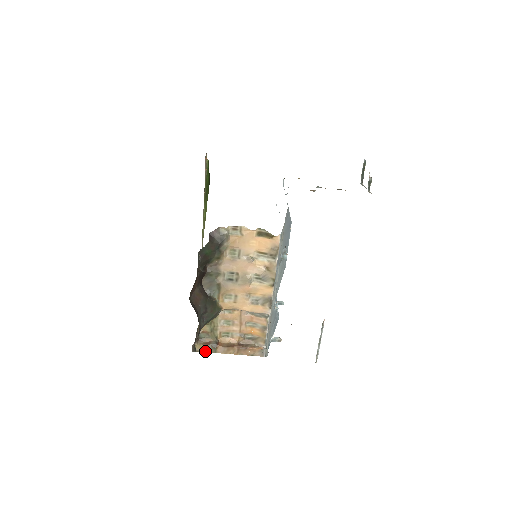
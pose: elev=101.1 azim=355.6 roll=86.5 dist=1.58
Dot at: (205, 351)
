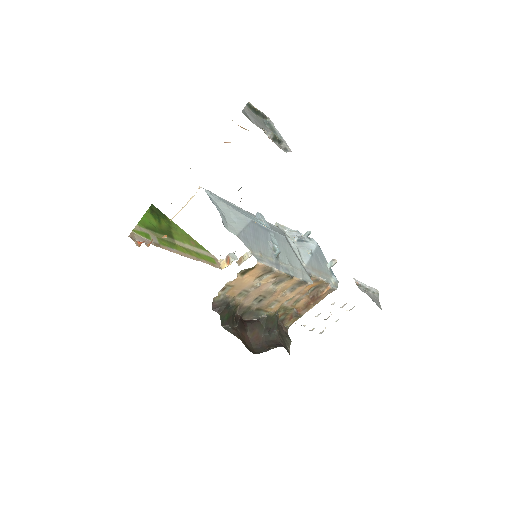
Dot at: occluded
